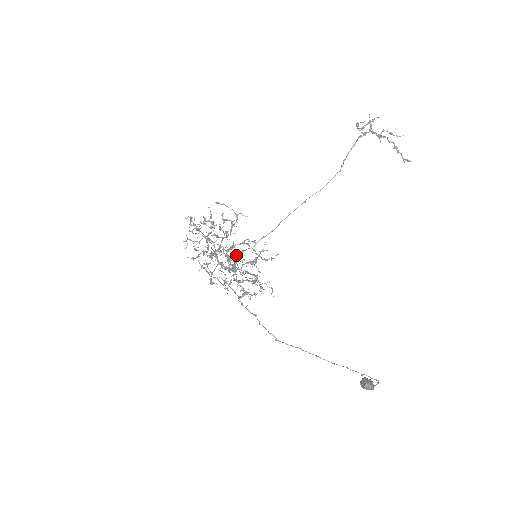
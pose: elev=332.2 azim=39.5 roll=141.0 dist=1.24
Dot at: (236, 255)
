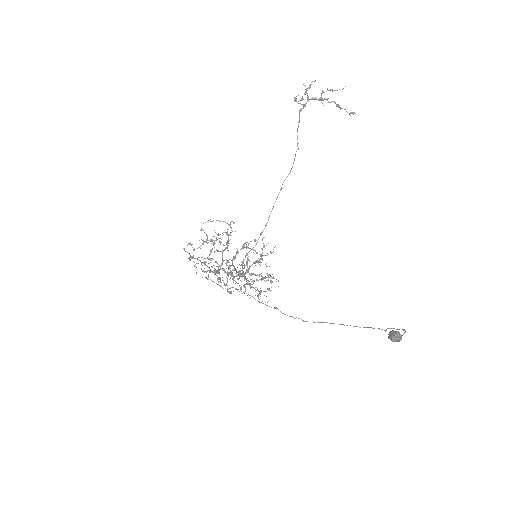
Dot at: occluded
